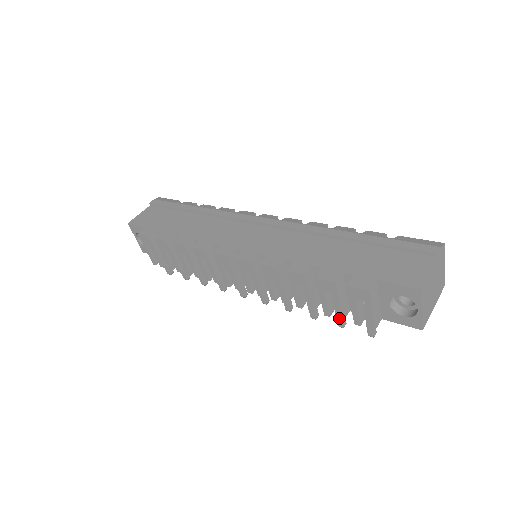
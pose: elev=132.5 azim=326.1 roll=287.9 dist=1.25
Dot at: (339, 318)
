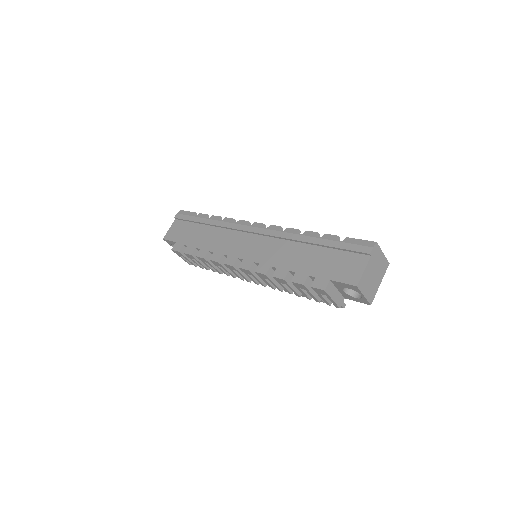
Dot at: (316, 301)
